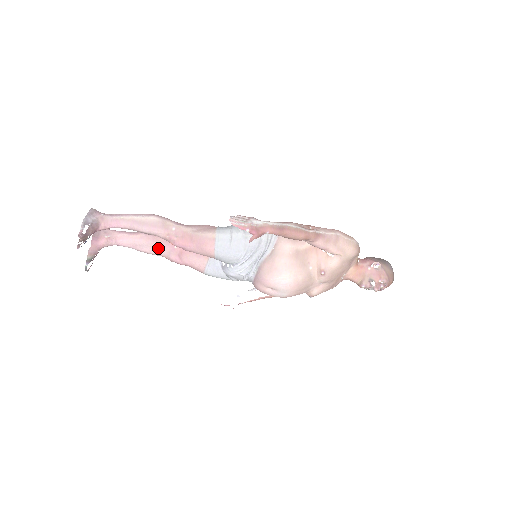
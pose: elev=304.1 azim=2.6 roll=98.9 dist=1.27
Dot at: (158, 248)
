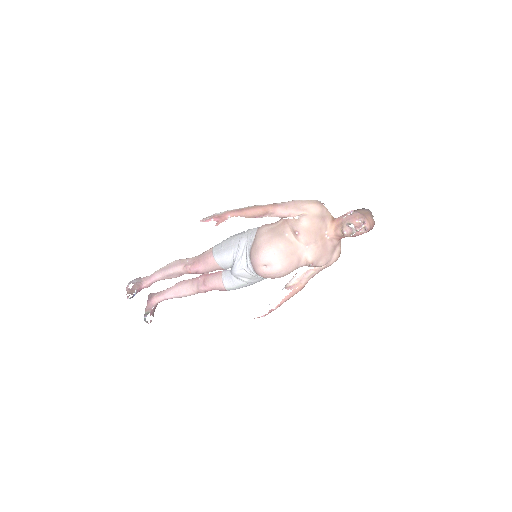
Dot at: (190, 287)
